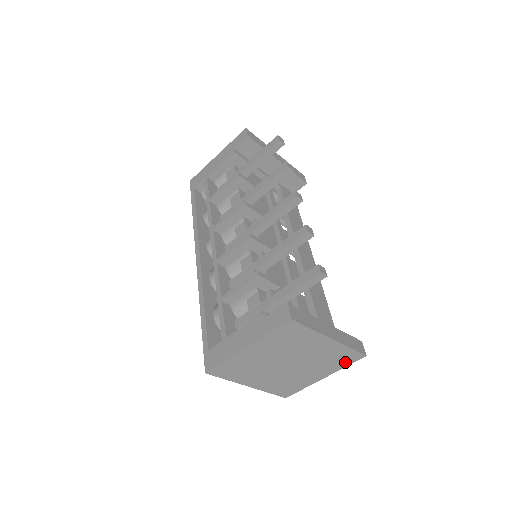
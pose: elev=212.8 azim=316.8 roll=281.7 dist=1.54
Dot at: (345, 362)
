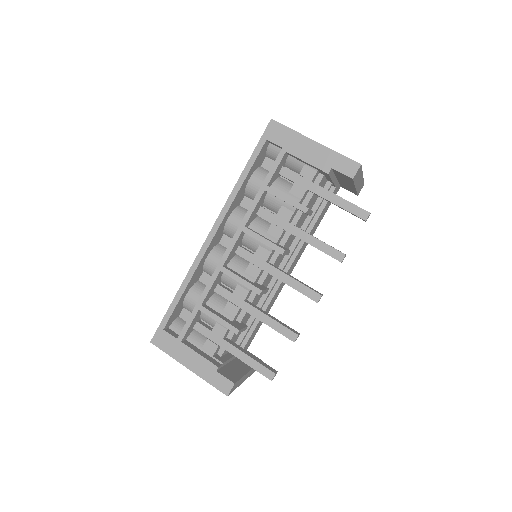
Dot at: occluded
